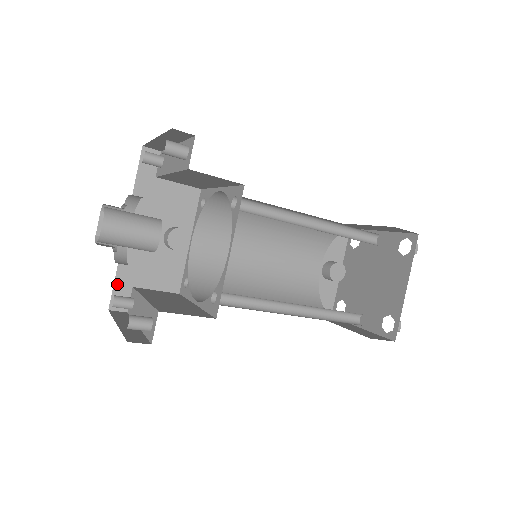
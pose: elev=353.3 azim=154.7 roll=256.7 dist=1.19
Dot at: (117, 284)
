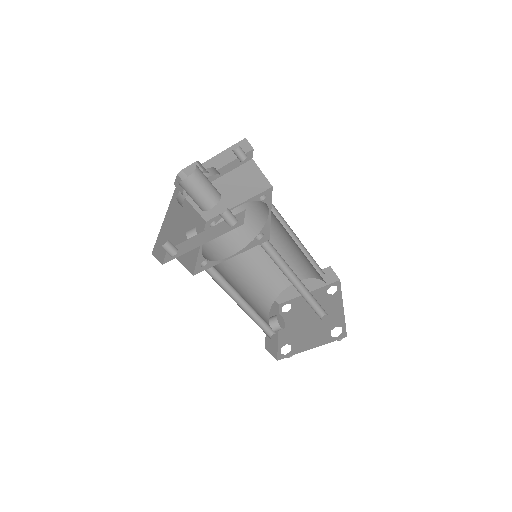
Dot at: (158, 241)
